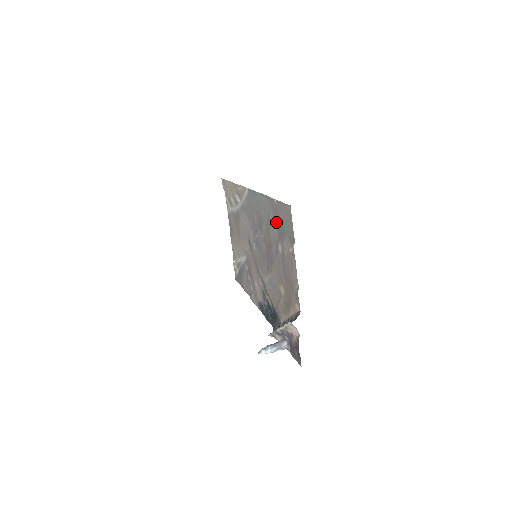
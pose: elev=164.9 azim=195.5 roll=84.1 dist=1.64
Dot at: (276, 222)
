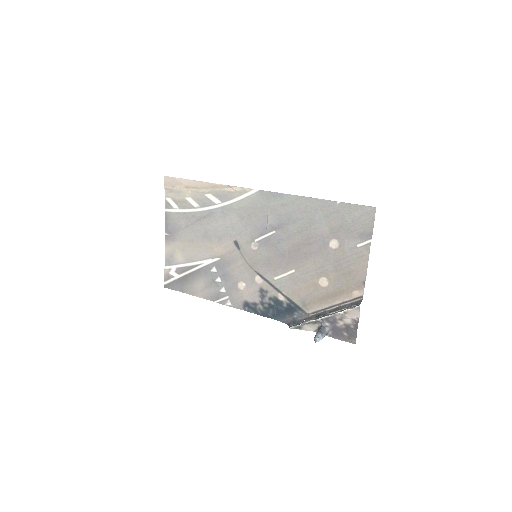
Dot at: (330, 222)
